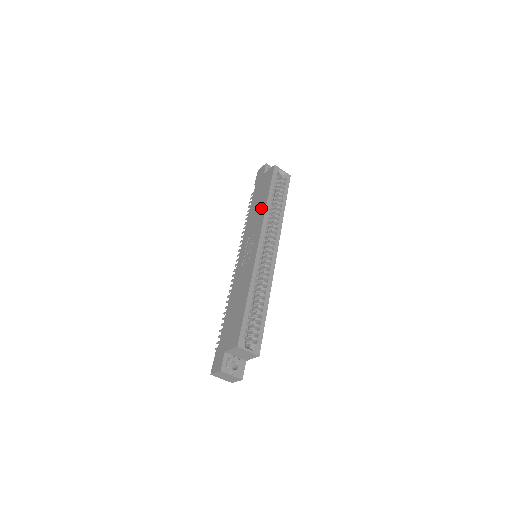
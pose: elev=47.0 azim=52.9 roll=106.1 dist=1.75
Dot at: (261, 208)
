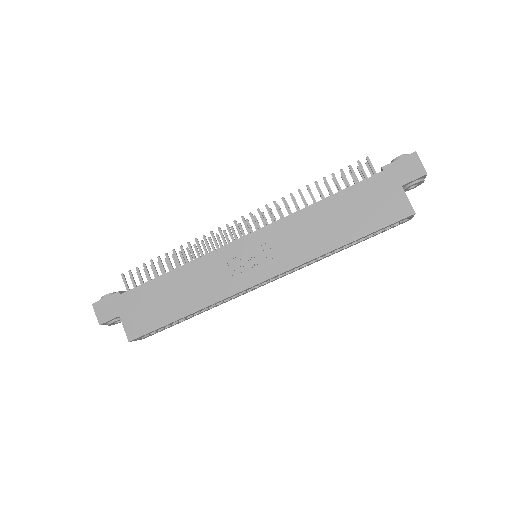
Dot at: (326, 239)
